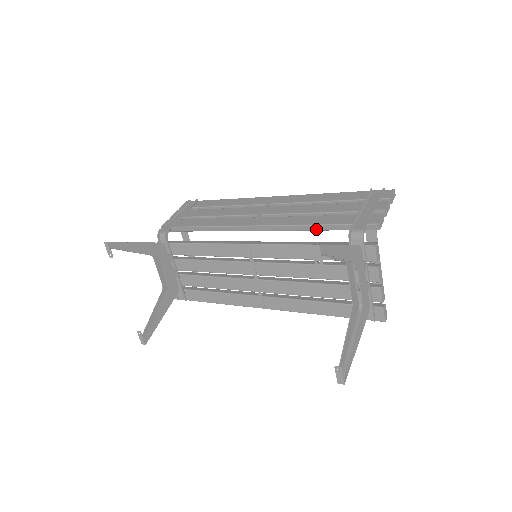
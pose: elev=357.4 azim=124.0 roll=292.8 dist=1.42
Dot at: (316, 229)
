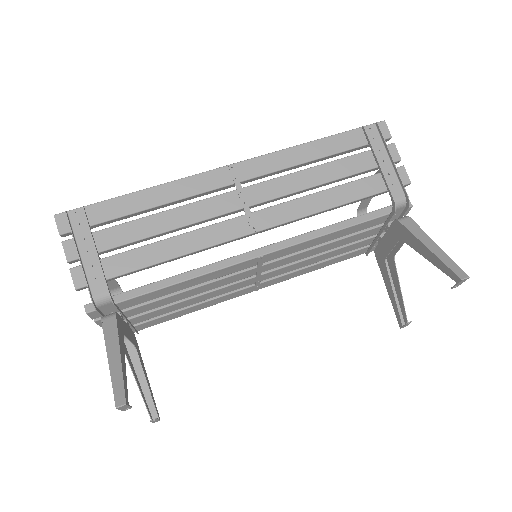
Dot at: occluded
